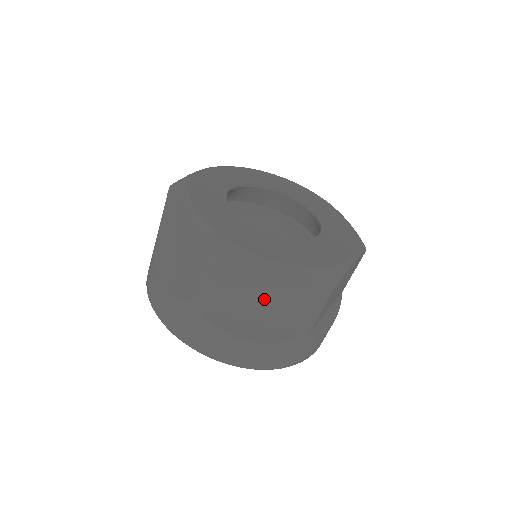
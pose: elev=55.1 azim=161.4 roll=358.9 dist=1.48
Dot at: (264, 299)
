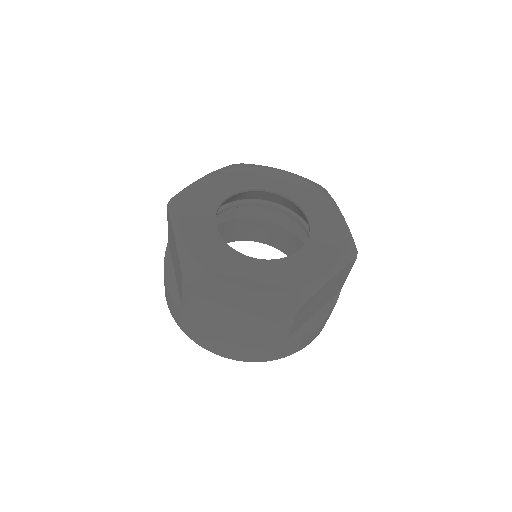
Dot at: (323, 297)
